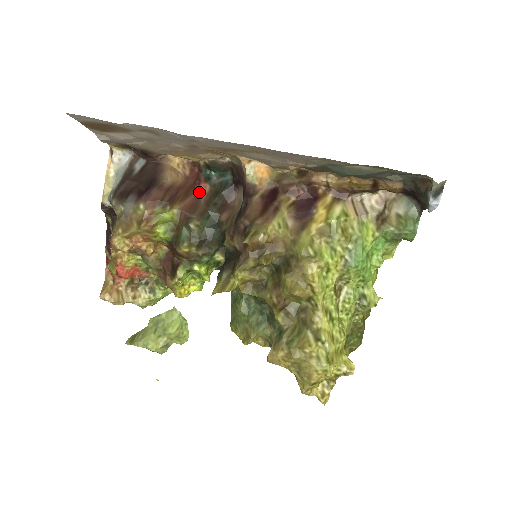
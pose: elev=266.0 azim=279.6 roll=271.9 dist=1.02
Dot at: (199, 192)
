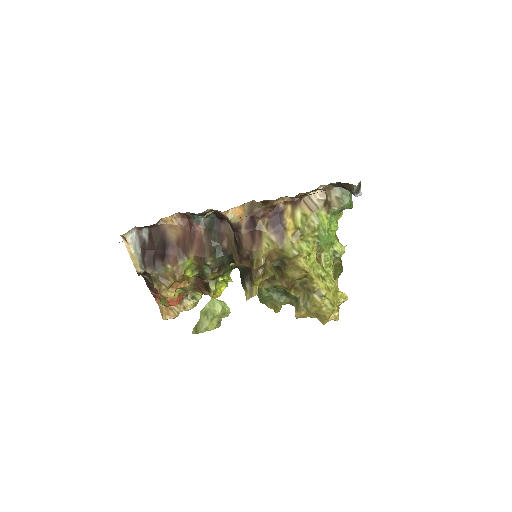
Dot at: (198, 235)
